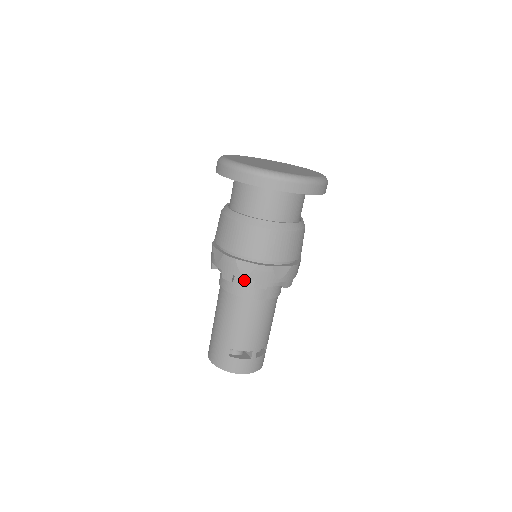
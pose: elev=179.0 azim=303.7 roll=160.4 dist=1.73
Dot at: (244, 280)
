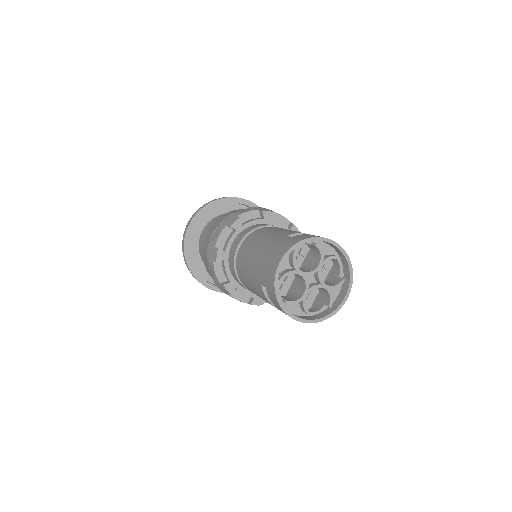
Dot at: (251, 220)
